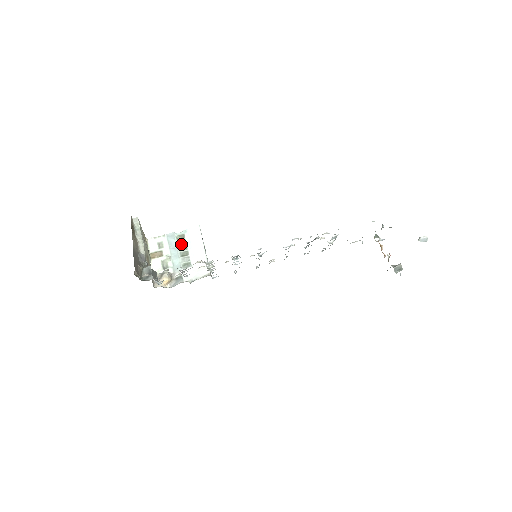
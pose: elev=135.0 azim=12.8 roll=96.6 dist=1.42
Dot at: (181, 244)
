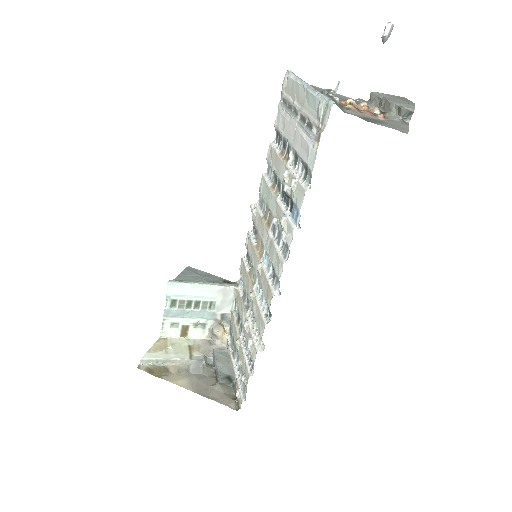
Dot at: (183, 305)
